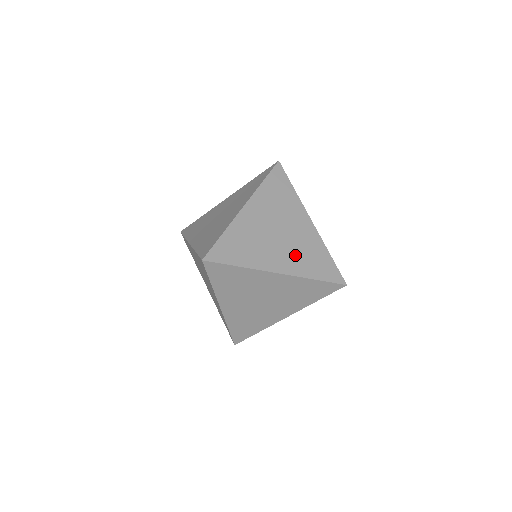
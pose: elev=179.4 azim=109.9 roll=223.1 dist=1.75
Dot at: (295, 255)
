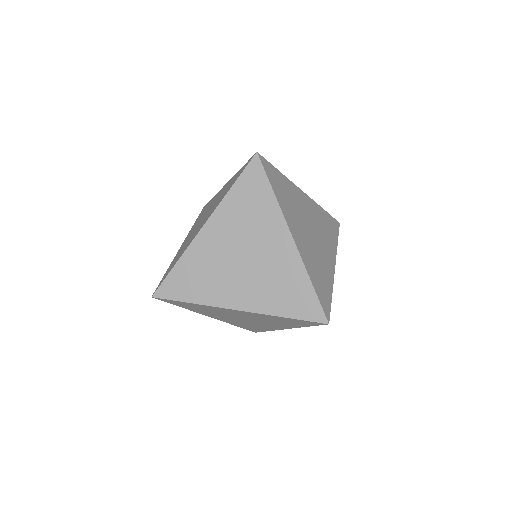
Dot at: (262, 286)
